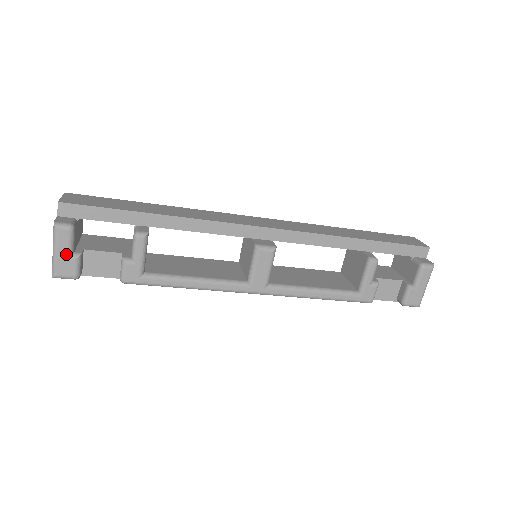
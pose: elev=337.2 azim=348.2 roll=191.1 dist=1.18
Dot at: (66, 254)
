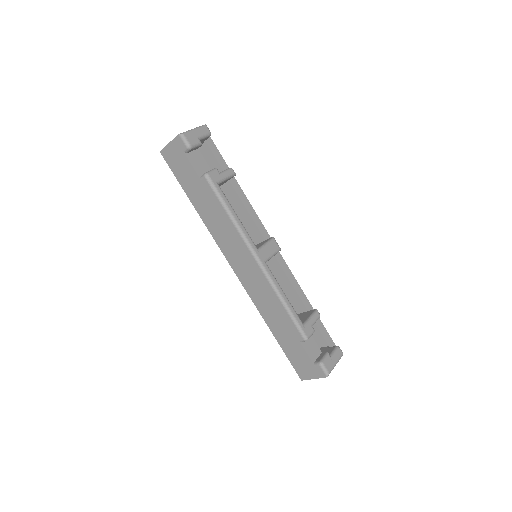
Dot at: (198, 135)
